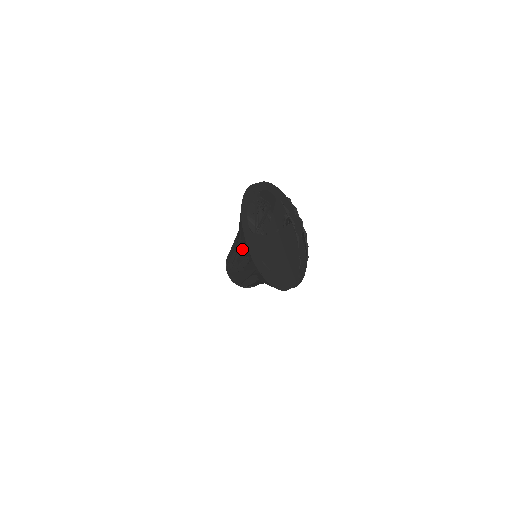
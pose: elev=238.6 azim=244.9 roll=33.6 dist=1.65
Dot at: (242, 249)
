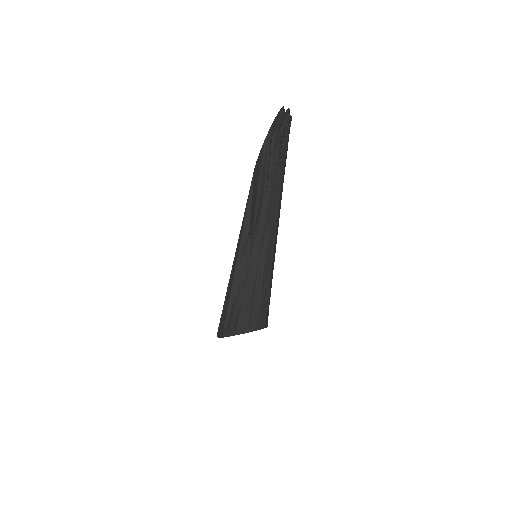
Dot at: occluded
